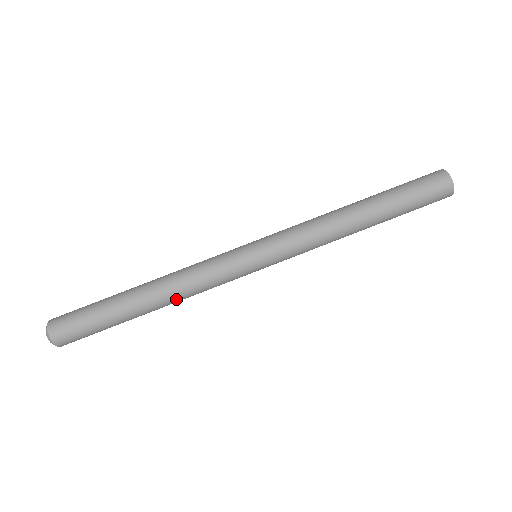
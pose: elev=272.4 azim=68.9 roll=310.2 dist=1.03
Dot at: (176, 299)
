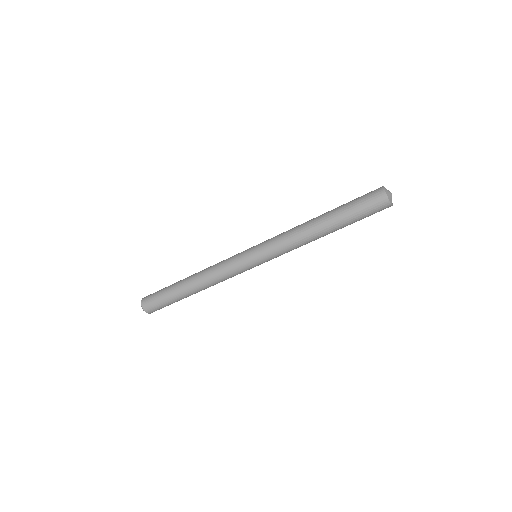
Dot at: occluded
